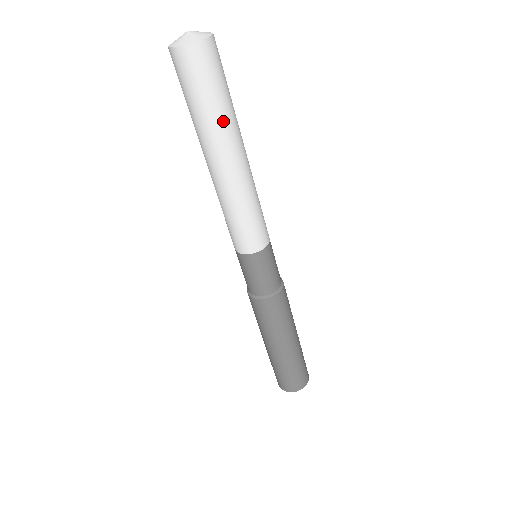
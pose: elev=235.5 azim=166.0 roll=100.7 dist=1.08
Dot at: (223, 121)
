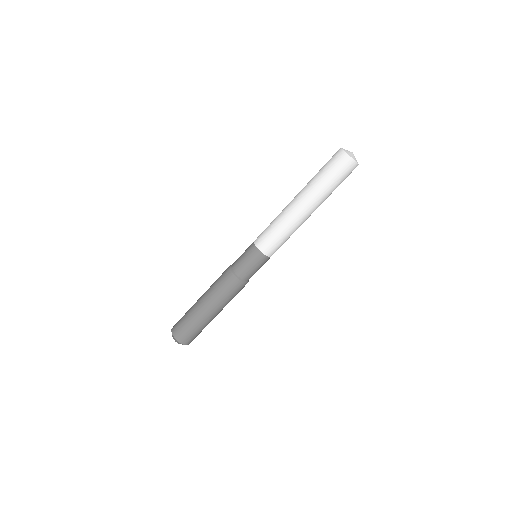
Dot at: (318, 186)
